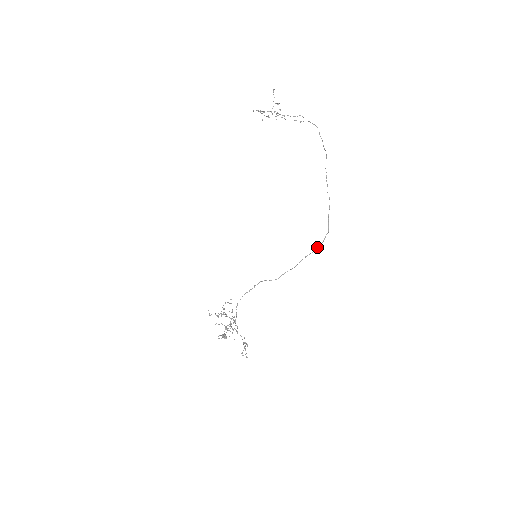
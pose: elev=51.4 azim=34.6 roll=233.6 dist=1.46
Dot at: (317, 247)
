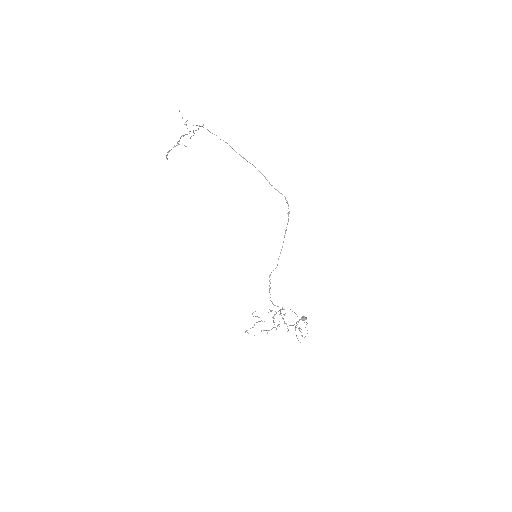
Dot at: (288, 215)
